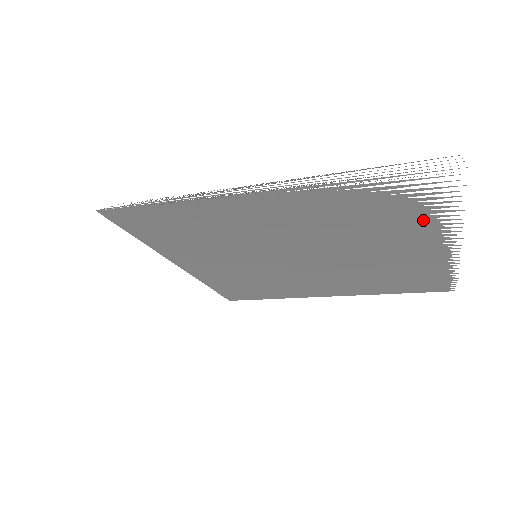
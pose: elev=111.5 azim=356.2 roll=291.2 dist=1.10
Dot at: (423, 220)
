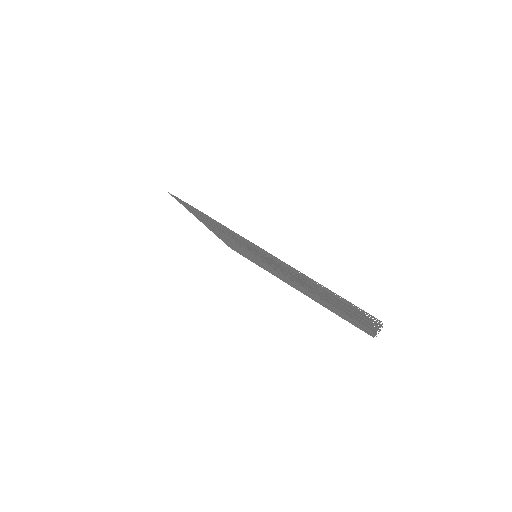
Dot at: (357, 315)
